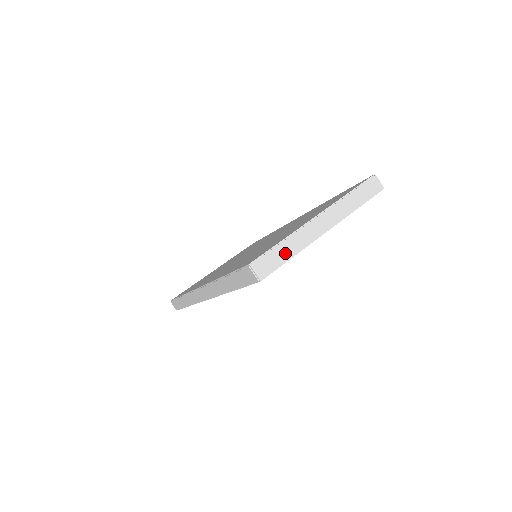
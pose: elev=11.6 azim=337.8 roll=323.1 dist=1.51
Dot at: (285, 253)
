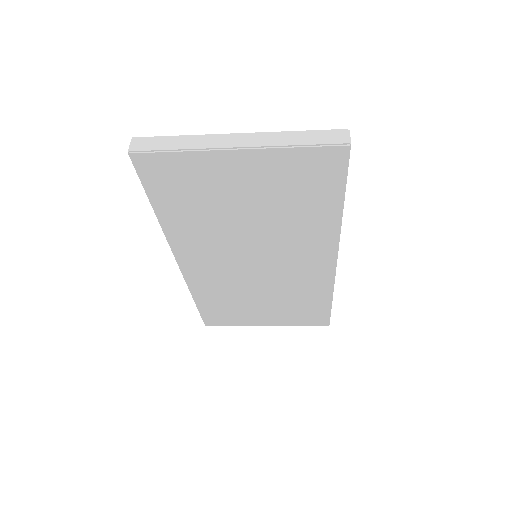
Dot at: (173, 144)
